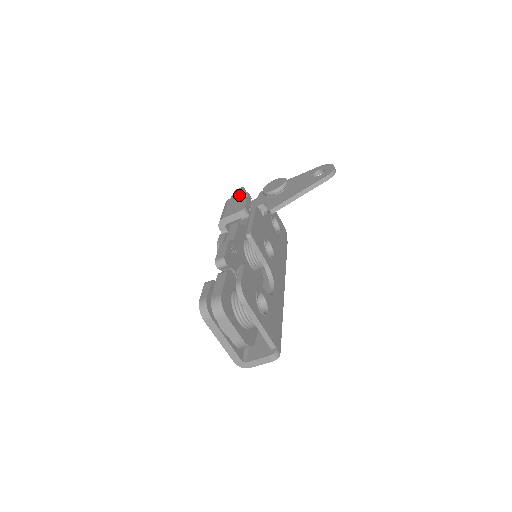
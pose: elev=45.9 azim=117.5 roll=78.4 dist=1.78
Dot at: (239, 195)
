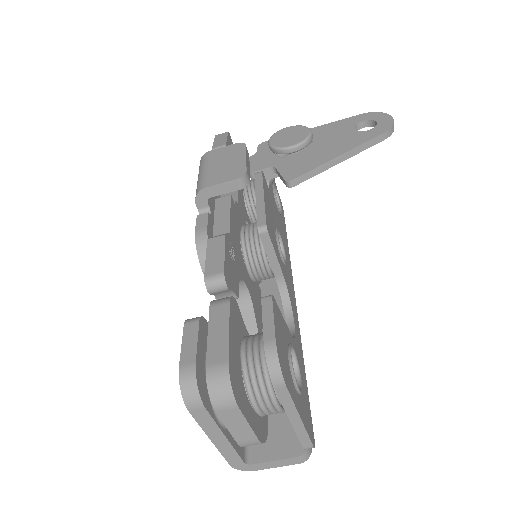
Dot at: (228, 147)
